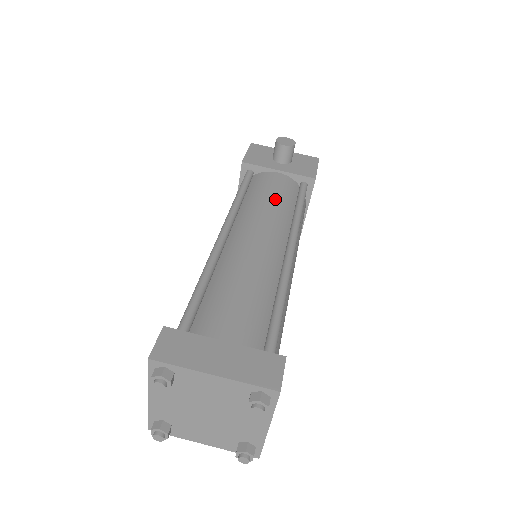
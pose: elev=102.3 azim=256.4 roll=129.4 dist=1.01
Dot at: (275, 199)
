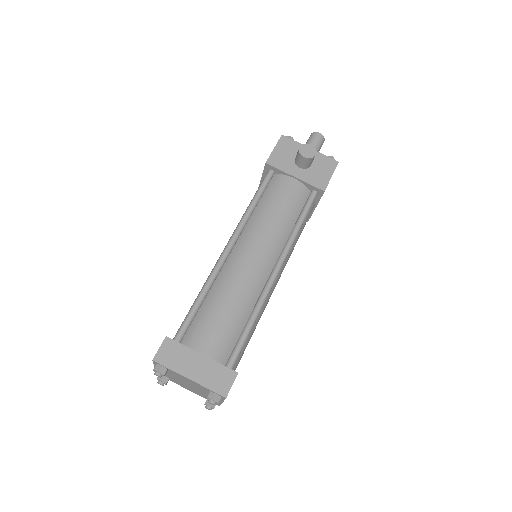
Dot at: (281, 214)
